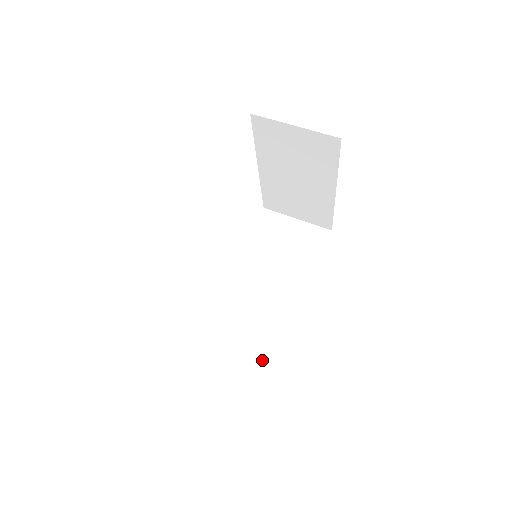
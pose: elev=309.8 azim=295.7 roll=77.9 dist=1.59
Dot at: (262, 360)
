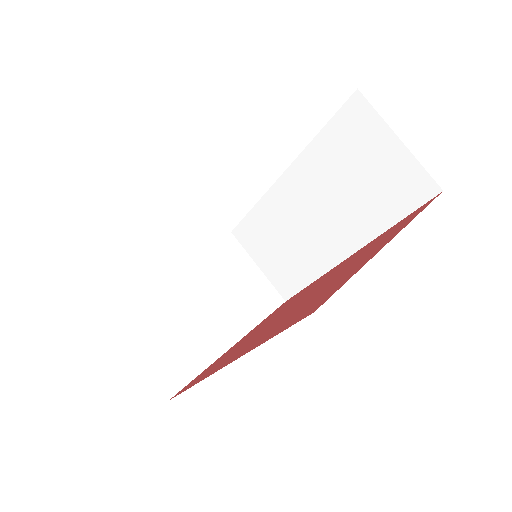
Dot at: (292, 283)
